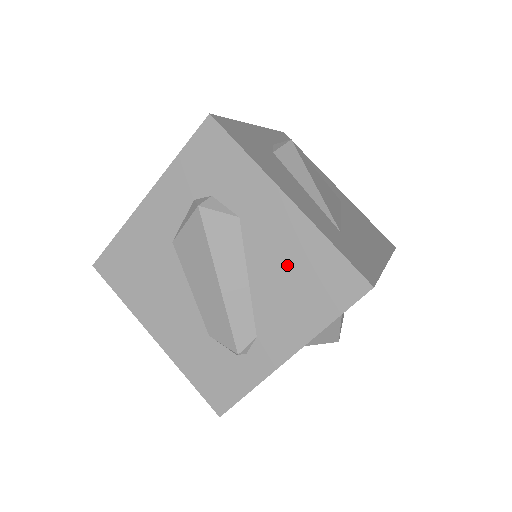
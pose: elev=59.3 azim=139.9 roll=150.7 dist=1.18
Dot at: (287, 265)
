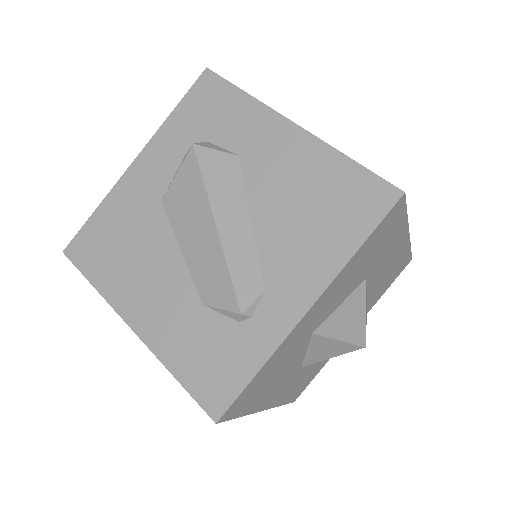
Dot at: (297, 193)
